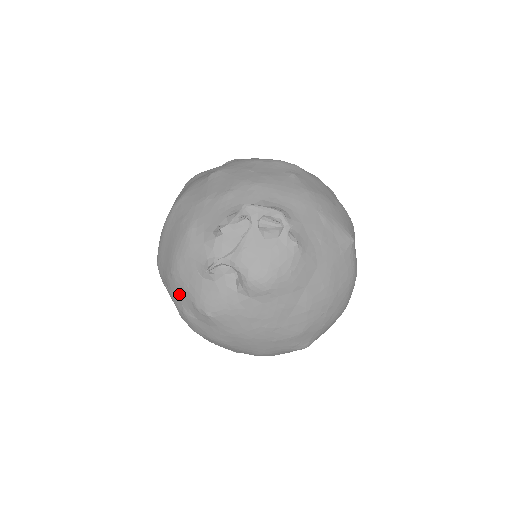
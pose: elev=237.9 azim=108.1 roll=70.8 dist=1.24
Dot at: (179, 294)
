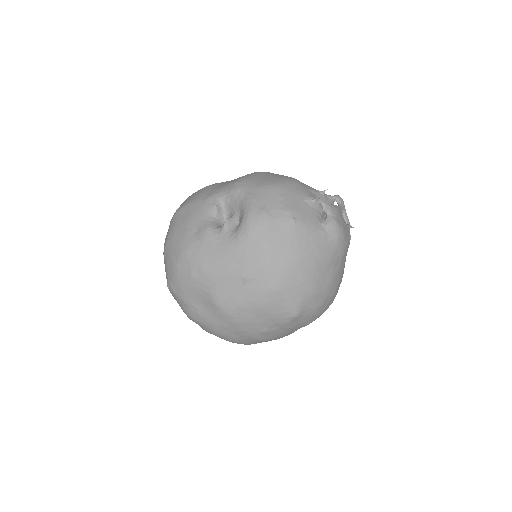
Dot at: (270, 198)
